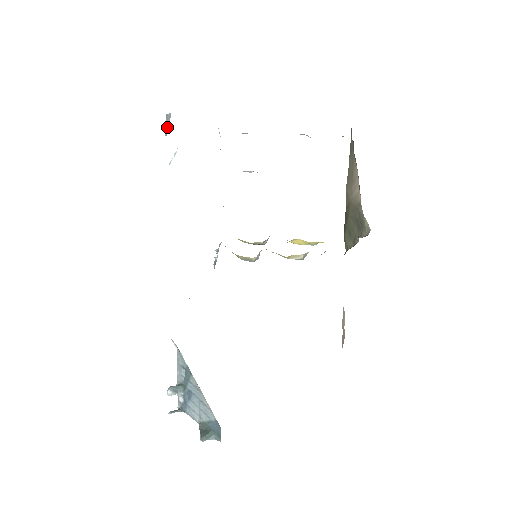
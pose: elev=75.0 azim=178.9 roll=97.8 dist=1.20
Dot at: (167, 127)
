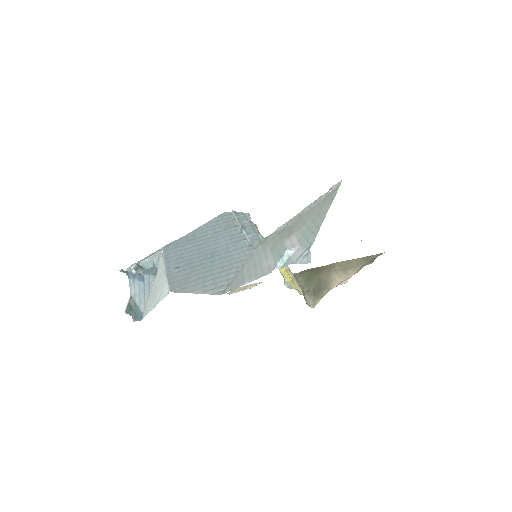
Dot at: (301, 260)
